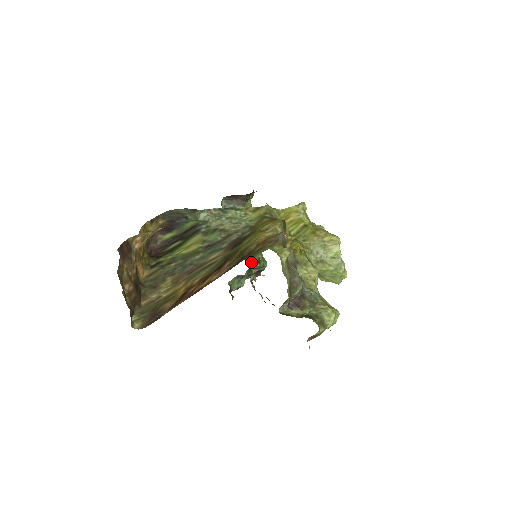
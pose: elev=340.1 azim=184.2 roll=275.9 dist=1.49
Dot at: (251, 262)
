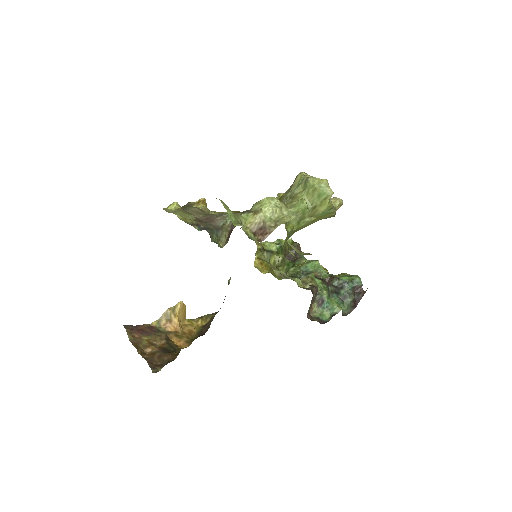
Dot at: (304, 278)
